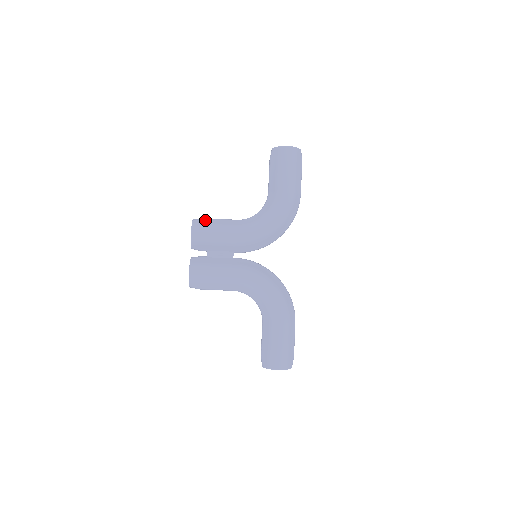
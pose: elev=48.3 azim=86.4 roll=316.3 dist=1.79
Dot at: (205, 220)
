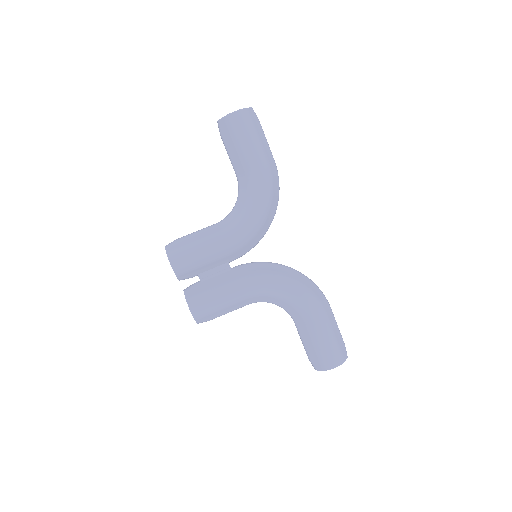
Dot at: (179, 242)
